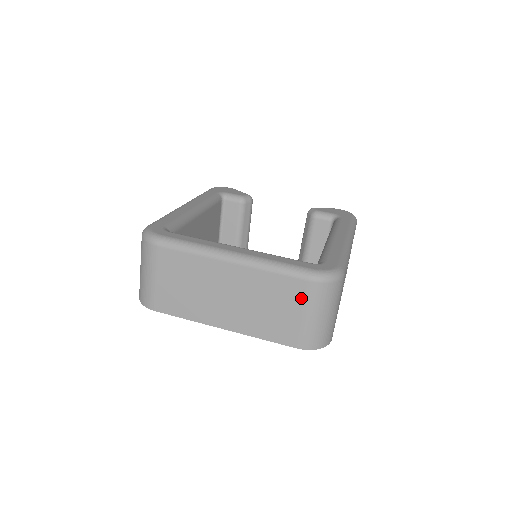
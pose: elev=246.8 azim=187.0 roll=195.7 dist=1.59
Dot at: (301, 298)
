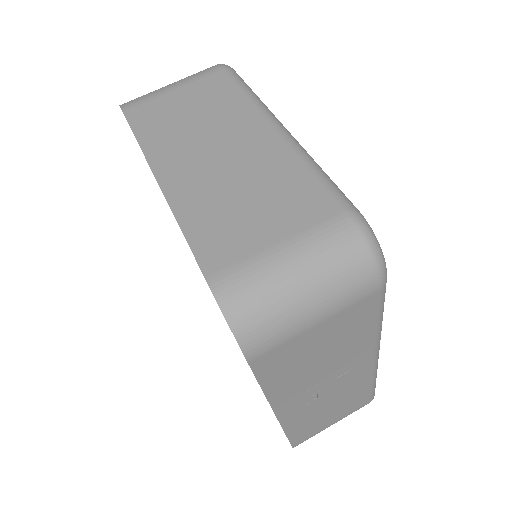
Dot at: (306, 222)
